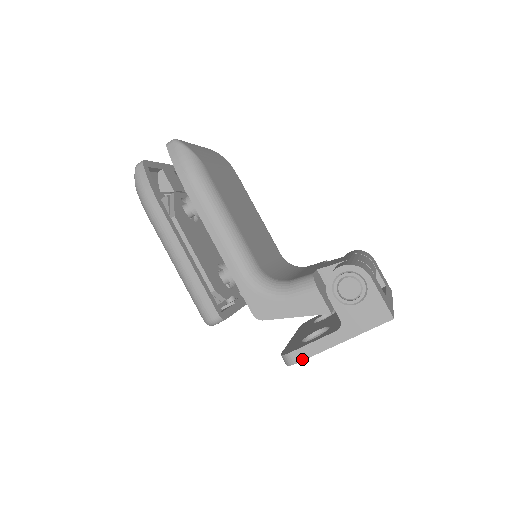
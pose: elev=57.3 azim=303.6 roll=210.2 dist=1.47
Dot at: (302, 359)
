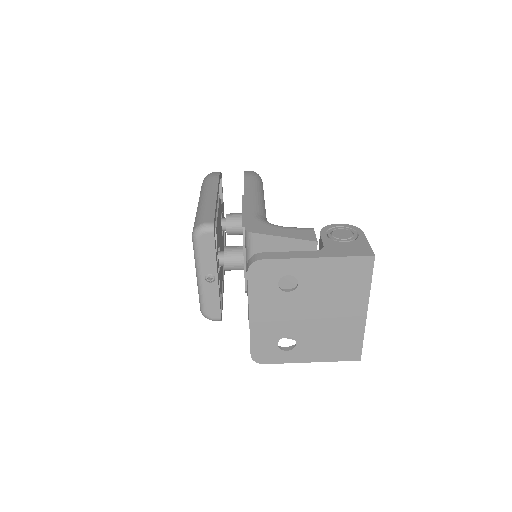
Dot at: (271, 258)
